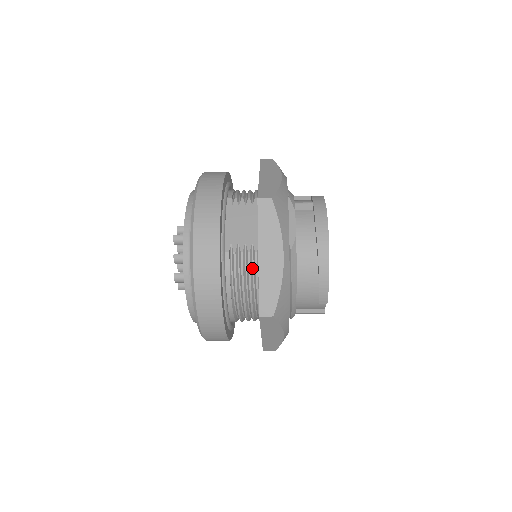
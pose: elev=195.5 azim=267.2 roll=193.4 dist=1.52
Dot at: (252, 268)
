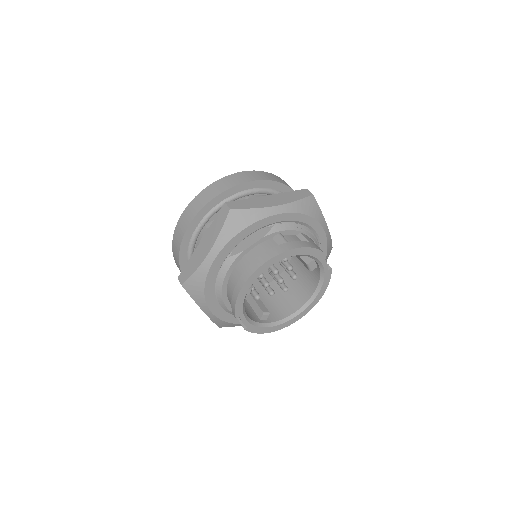
Dot at: occluded
